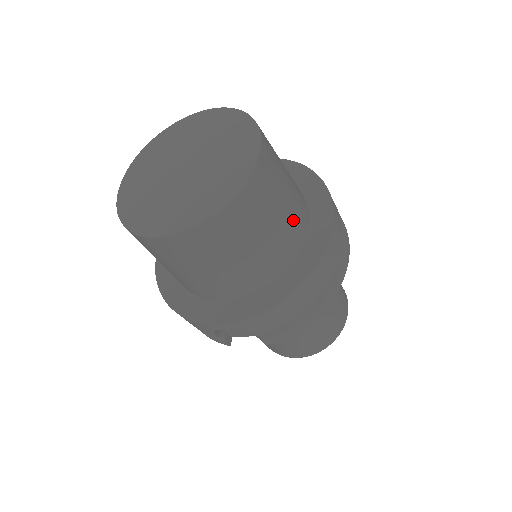
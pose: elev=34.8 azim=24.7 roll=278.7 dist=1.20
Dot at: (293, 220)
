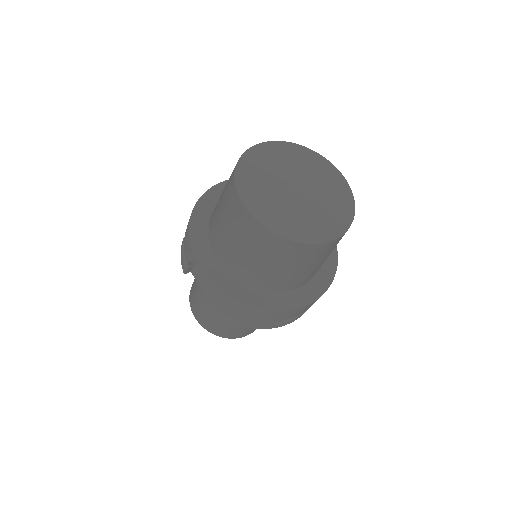
Dot at: (297, 279)
